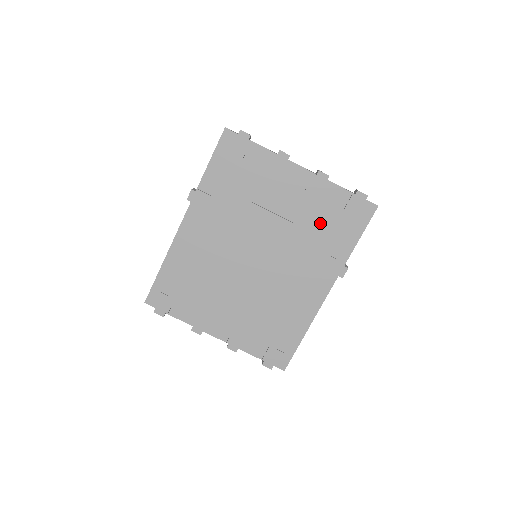
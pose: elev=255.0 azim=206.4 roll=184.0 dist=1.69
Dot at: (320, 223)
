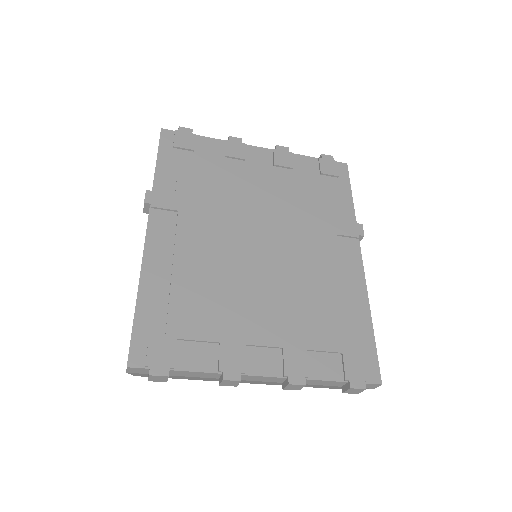
Dot at: (306, 191)
